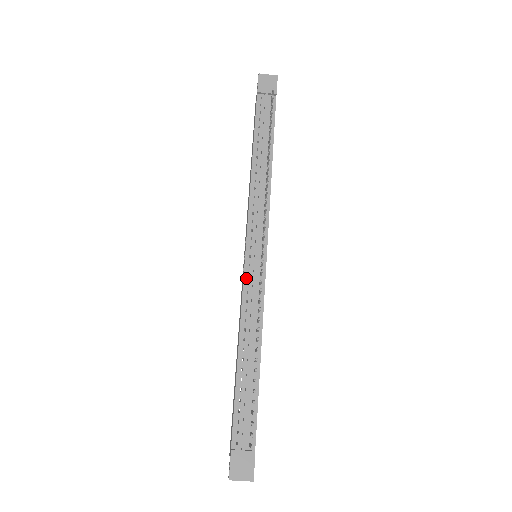
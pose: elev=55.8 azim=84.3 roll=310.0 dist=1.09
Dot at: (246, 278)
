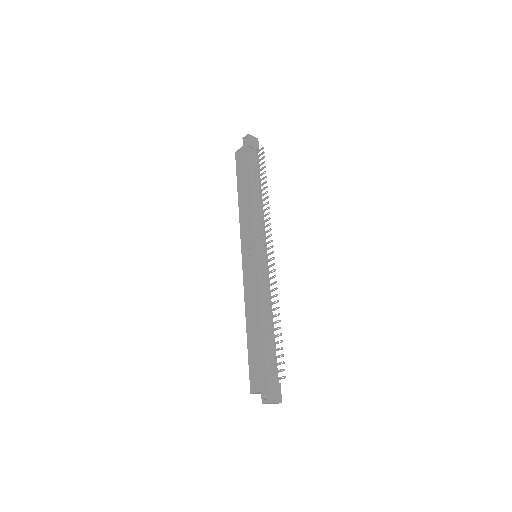
Dot at: (259, 269)
